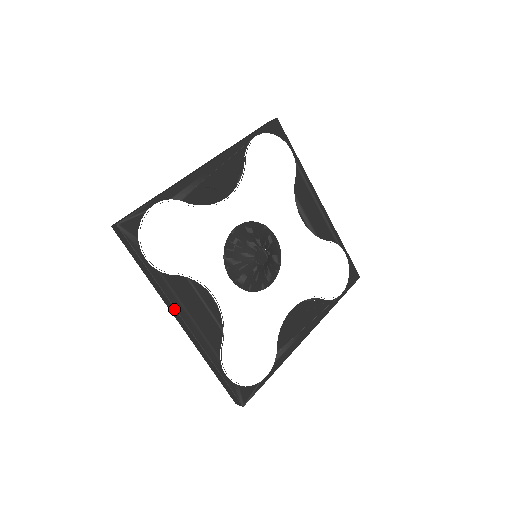
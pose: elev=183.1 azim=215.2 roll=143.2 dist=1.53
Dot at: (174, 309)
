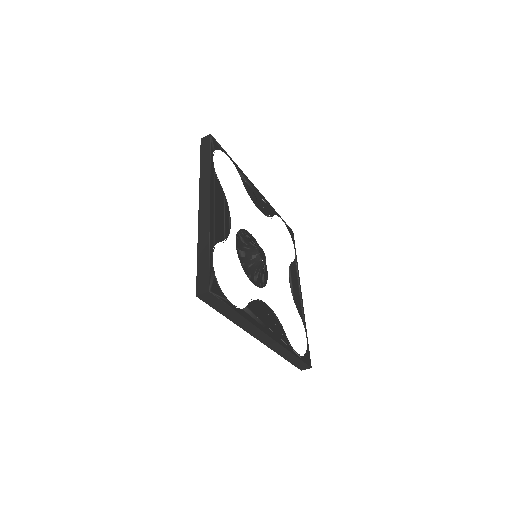
Dot at: (208, 191)
